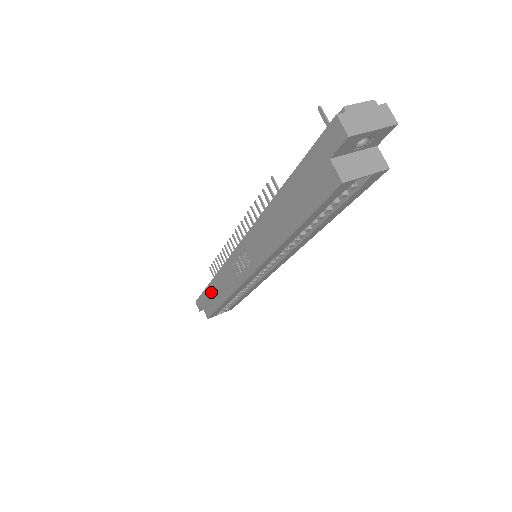
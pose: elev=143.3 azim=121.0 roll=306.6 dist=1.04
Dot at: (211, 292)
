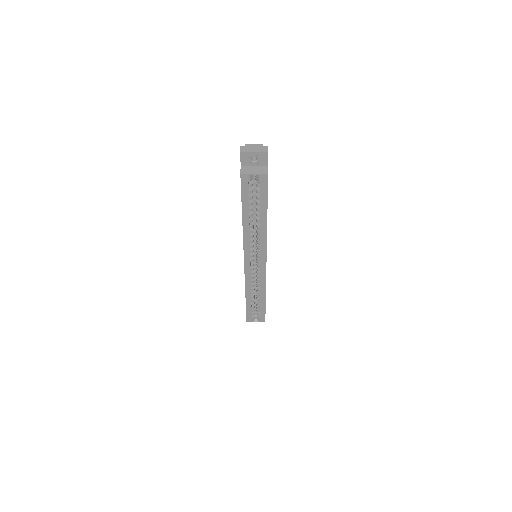
Dot at: occluded
